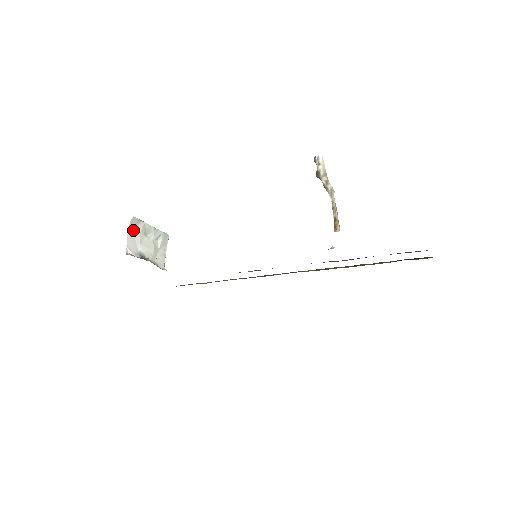
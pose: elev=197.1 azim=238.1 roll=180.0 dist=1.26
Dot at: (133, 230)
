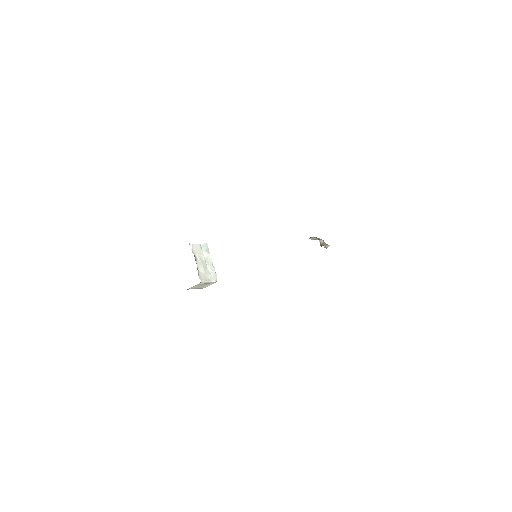
Dot at: (202, 249)
